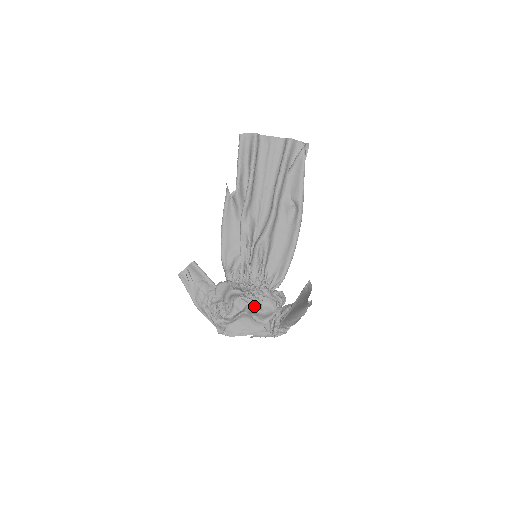
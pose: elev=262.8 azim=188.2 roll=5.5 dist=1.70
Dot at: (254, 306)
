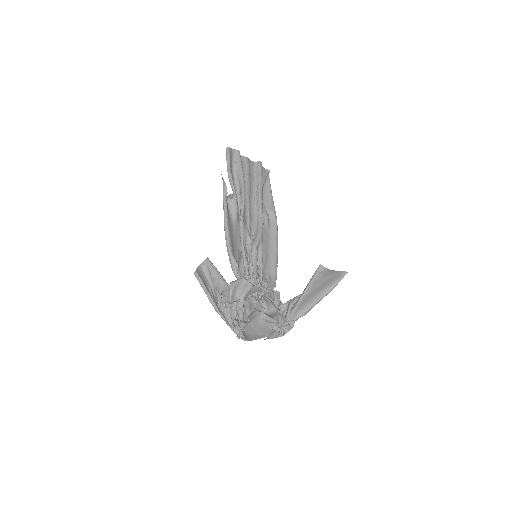
Dot at: (258, 308)
